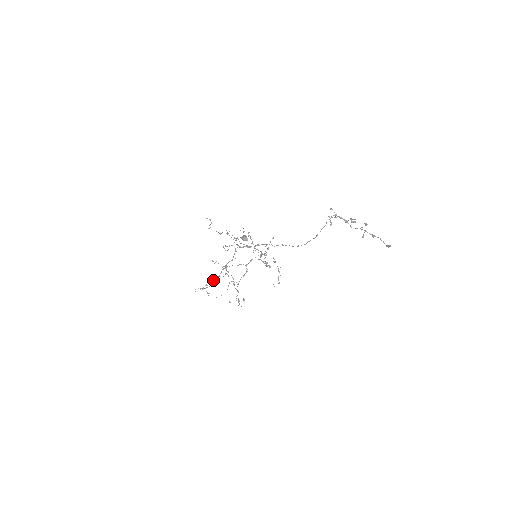
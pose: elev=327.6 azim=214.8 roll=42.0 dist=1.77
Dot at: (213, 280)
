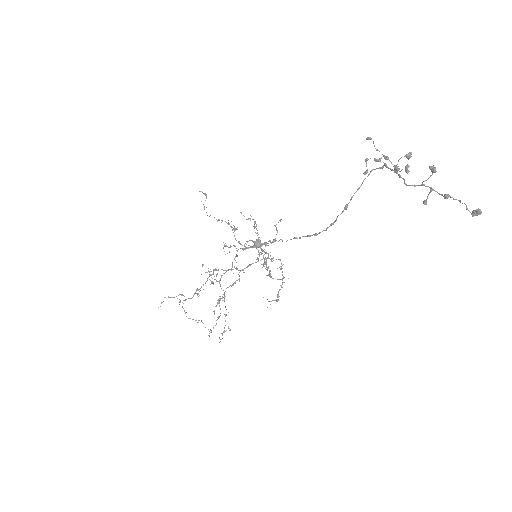
Dot at: (197, 293)
